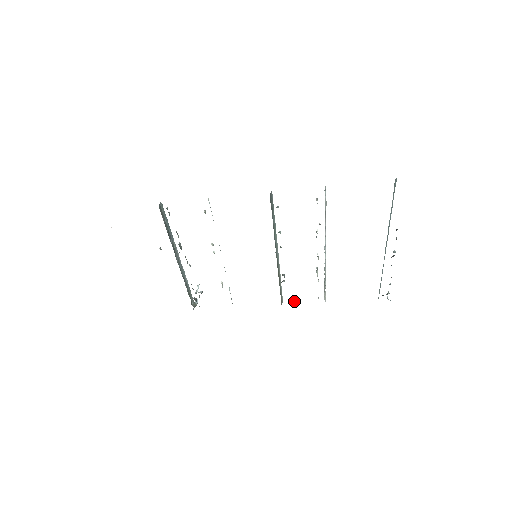
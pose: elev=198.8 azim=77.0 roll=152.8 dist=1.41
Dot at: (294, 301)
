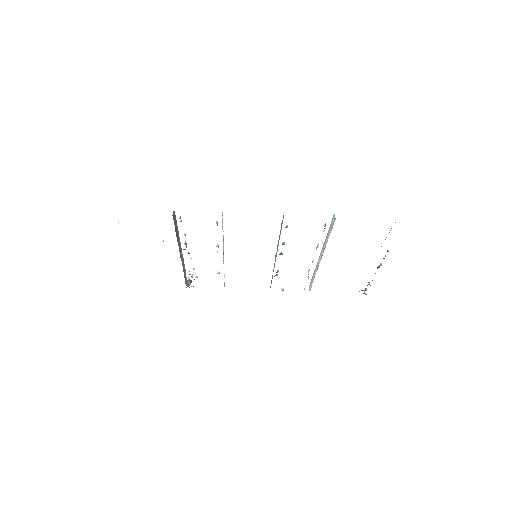
Dot at: (282, 289)
